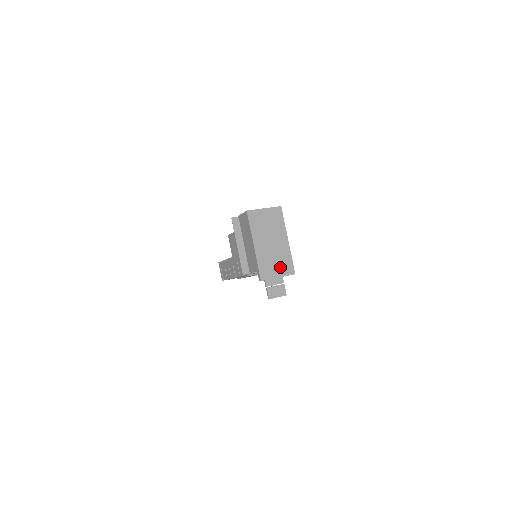
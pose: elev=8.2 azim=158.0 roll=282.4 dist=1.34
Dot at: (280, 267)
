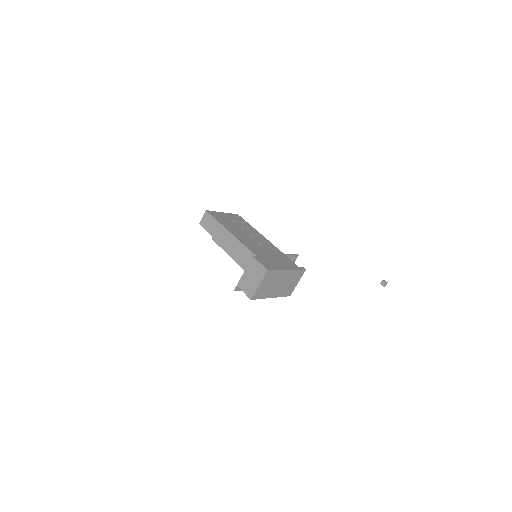
Dot at: (295, 280)
